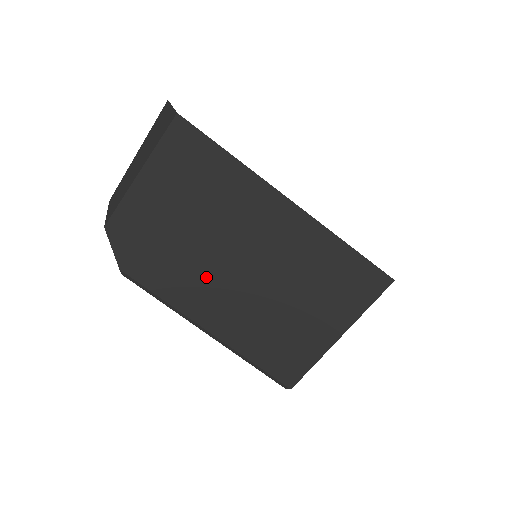
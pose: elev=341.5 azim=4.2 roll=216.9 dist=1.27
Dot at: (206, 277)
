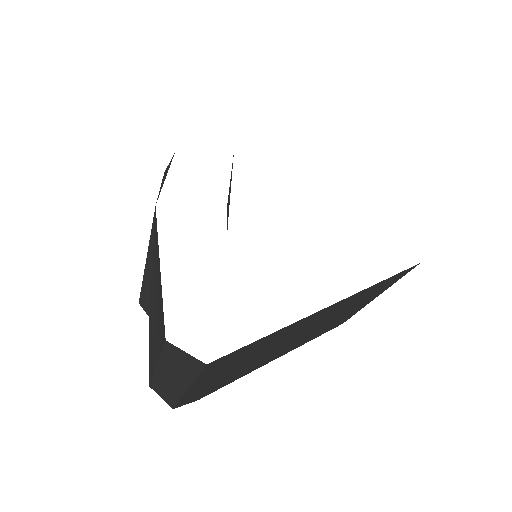
Dot at: (269, 357)
